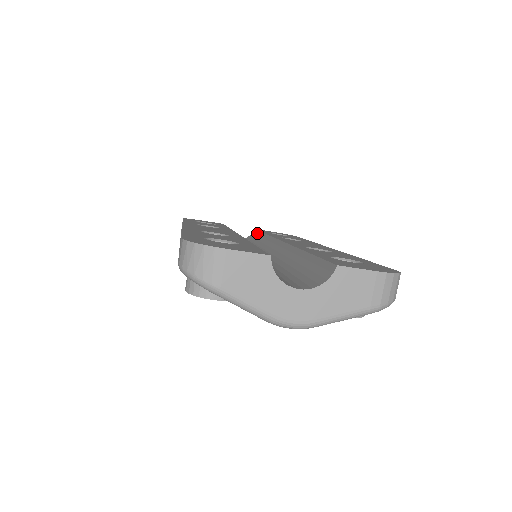
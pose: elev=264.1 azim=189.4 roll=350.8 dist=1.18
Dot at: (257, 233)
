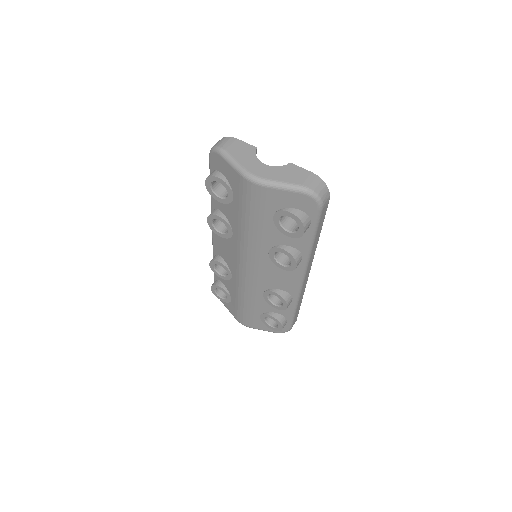
Dot at: occluded
